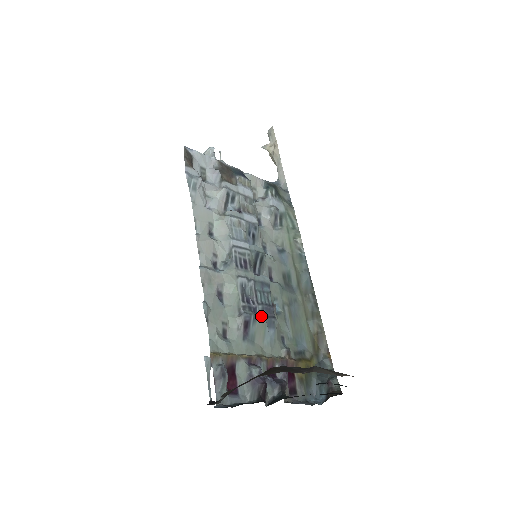
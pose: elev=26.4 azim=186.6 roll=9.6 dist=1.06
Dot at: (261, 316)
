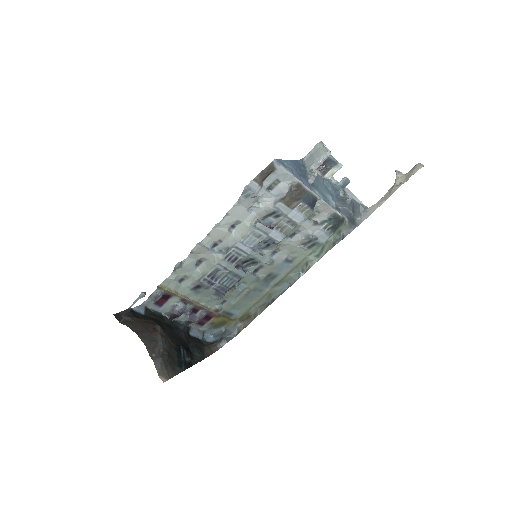
Dot at: (212, 289)
